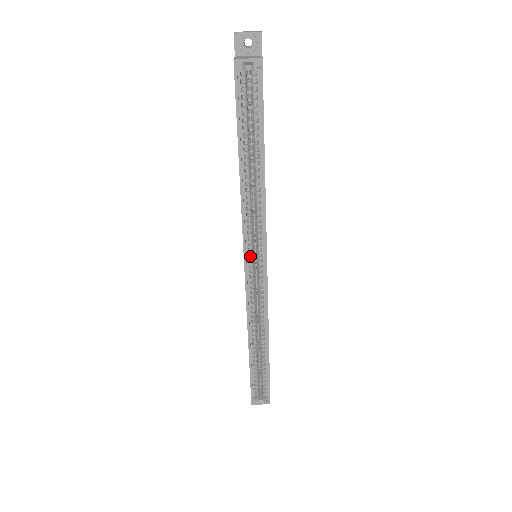
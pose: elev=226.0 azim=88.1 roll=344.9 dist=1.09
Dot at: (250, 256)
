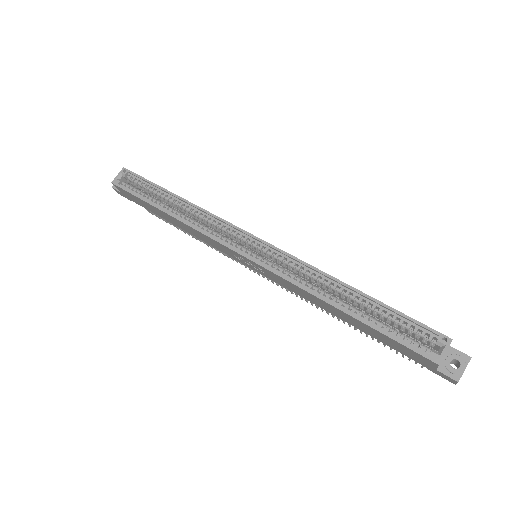
Dot at: (238, 248)
